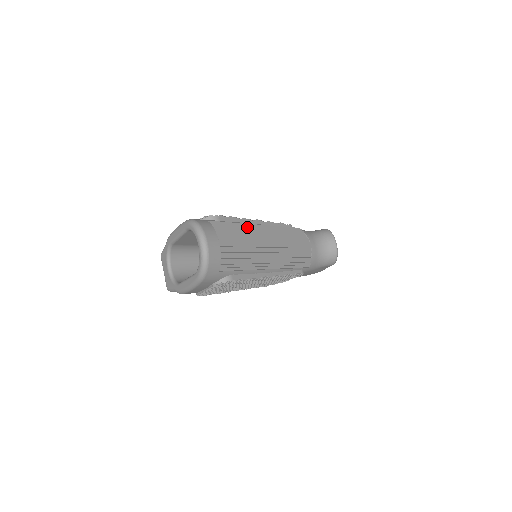
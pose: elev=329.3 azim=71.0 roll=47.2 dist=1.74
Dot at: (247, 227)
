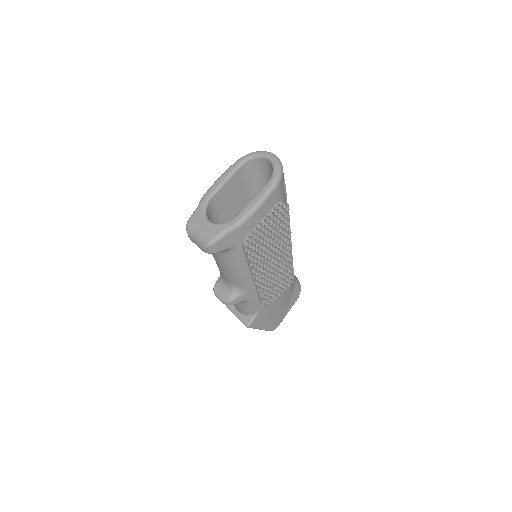
Dot at: occluded
